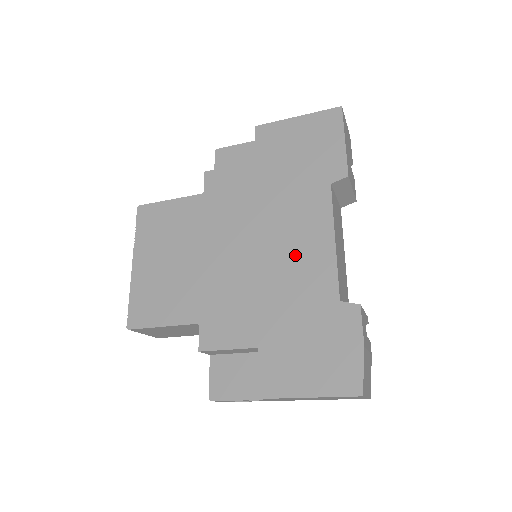
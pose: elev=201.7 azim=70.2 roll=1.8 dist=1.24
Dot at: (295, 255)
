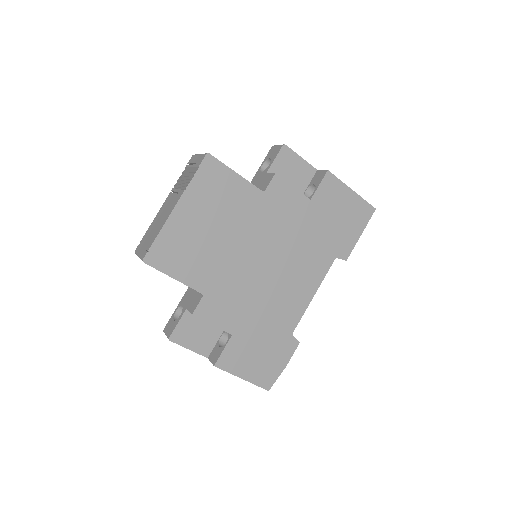
Dot at: (289, 290)
